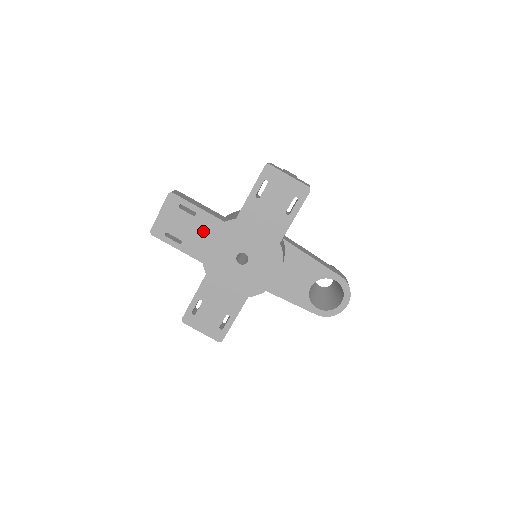
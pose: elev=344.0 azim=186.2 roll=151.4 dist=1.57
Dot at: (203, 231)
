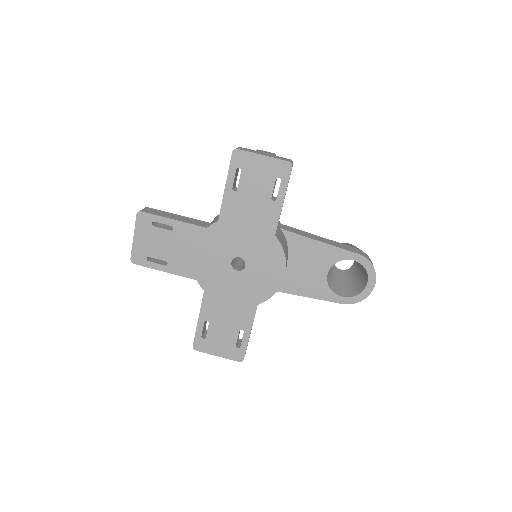
Dot at: (186, 245)
